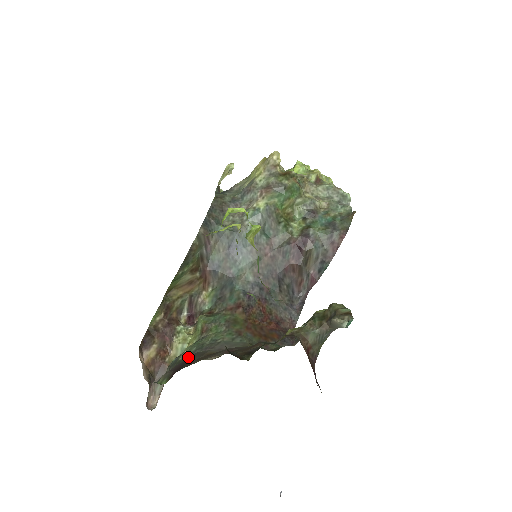
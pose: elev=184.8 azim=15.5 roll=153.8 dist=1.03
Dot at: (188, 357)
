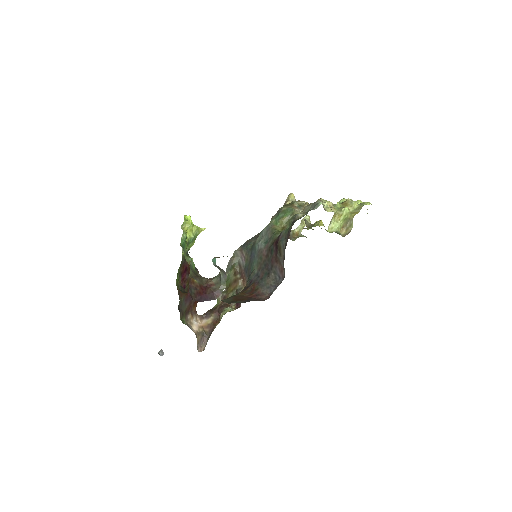
Dot at: occluded
